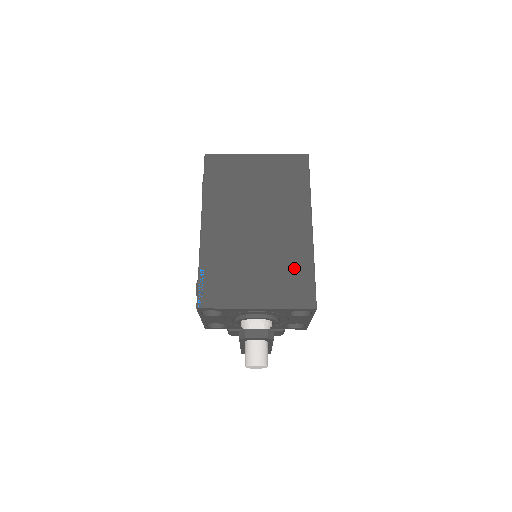
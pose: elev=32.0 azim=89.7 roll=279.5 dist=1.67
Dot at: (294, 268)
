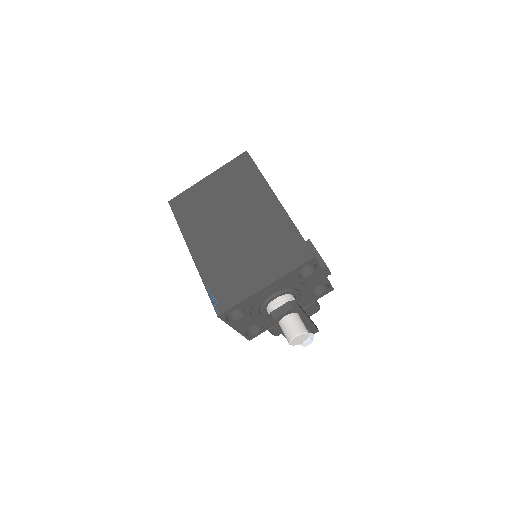
Dot at: (280, 238)
